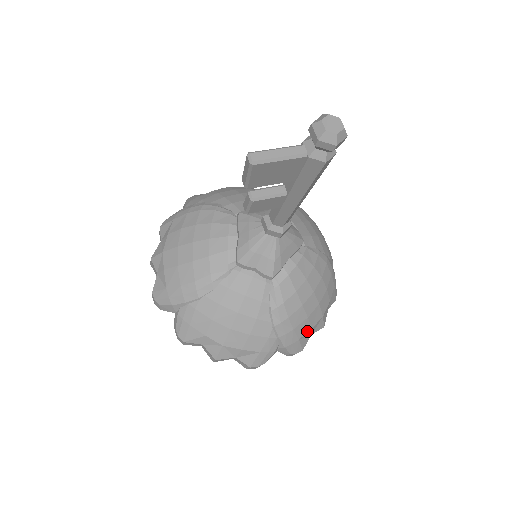
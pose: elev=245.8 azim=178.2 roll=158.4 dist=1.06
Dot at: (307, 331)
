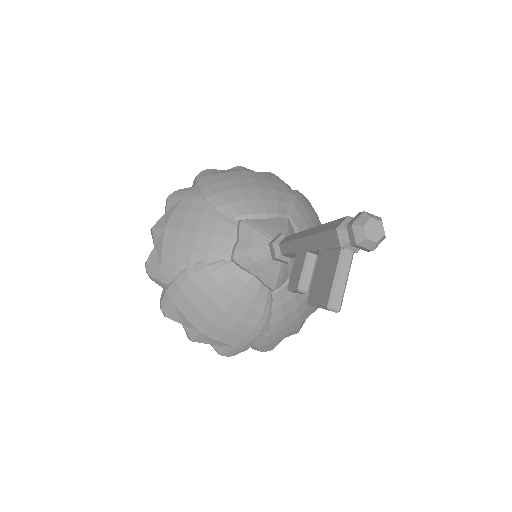
Dot at: occluded
